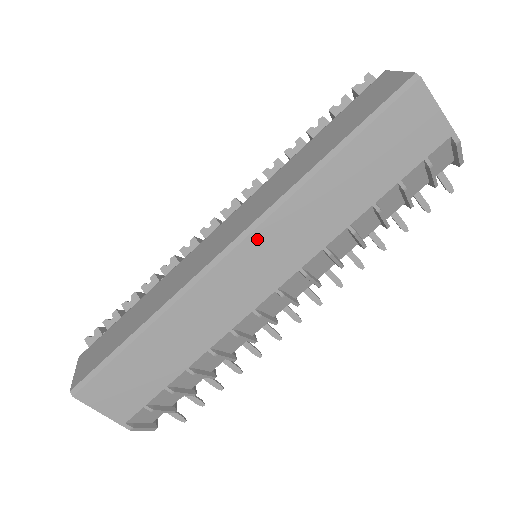
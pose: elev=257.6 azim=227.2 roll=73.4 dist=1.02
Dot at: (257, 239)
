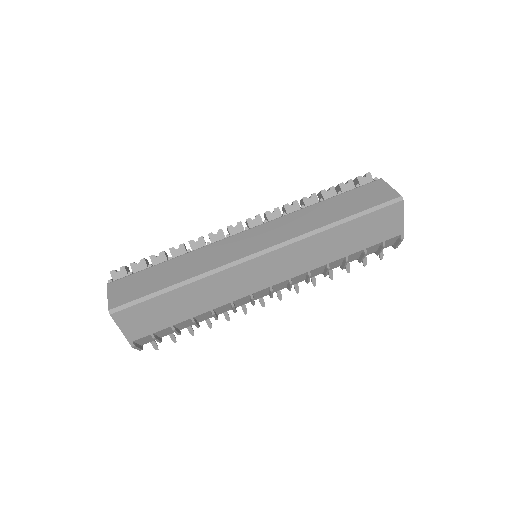
Dot at: (277, 254)
